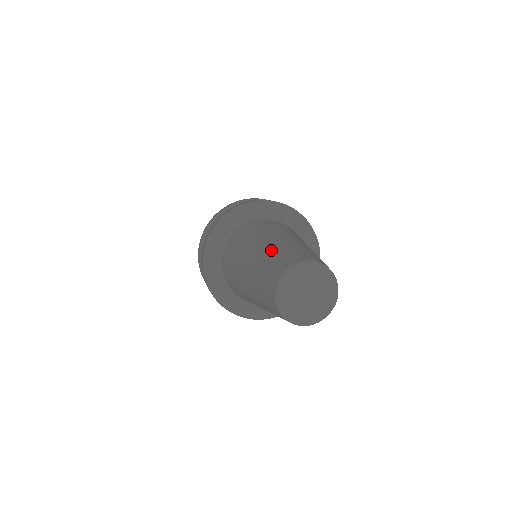
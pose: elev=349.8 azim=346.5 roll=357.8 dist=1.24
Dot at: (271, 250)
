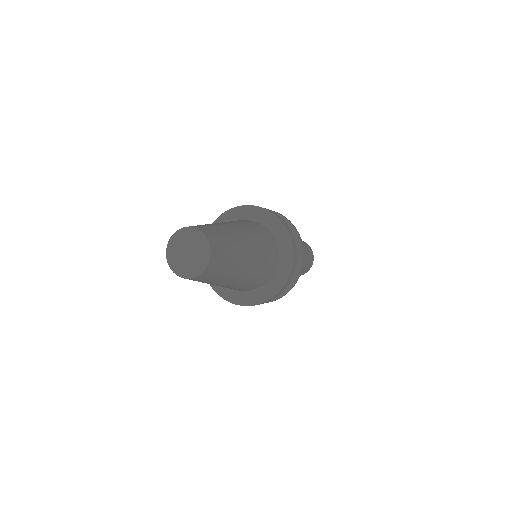
Dot at: occluded
